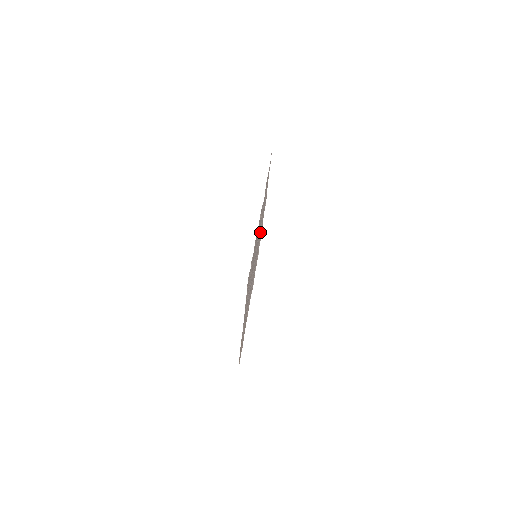
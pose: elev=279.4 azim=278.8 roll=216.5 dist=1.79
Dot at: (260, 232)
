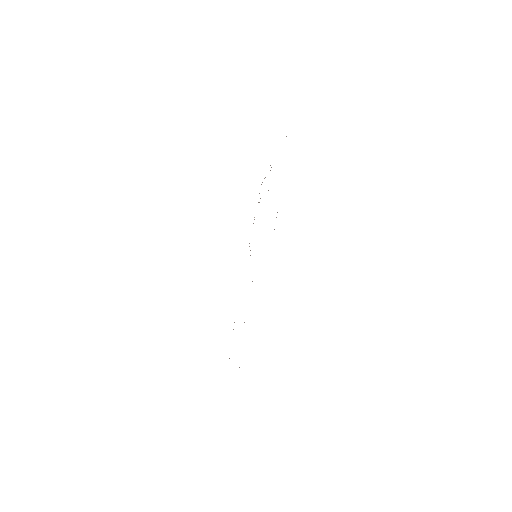
Dot at: occluded
